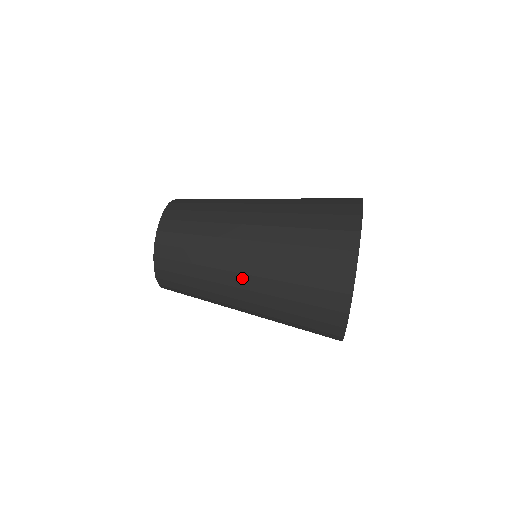
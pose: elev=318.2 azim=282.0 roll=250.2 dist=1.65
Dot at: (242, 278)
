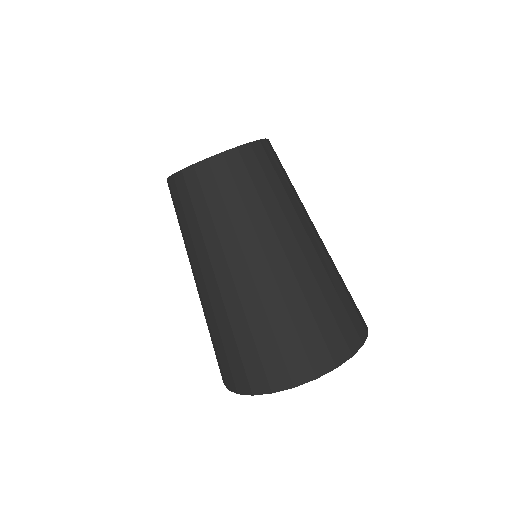
Dot at: occluded
